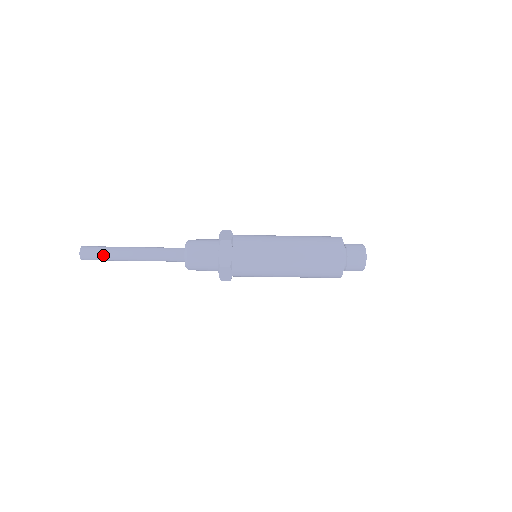
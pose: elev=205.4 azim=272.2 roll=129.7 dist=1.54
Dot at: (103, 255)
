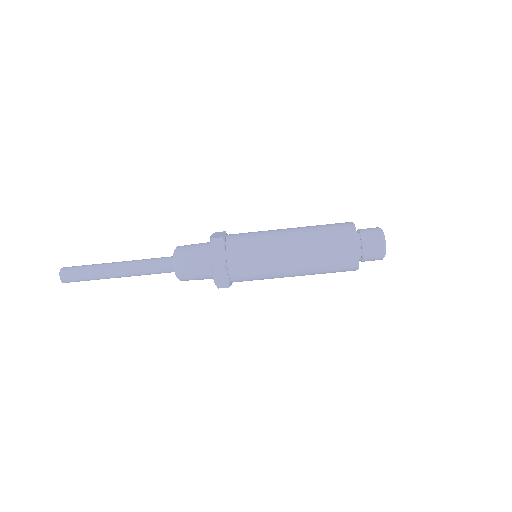
Dot at: (85, 273)
